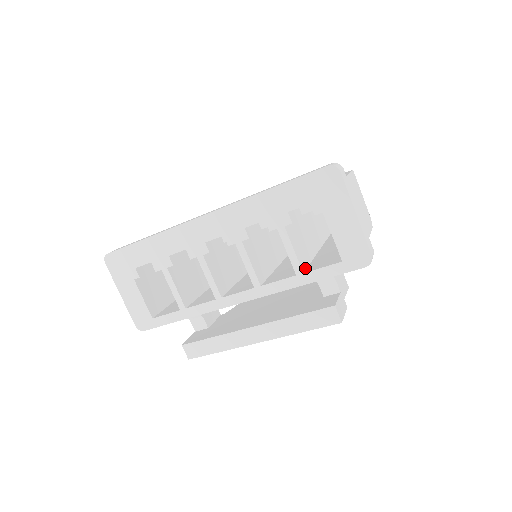
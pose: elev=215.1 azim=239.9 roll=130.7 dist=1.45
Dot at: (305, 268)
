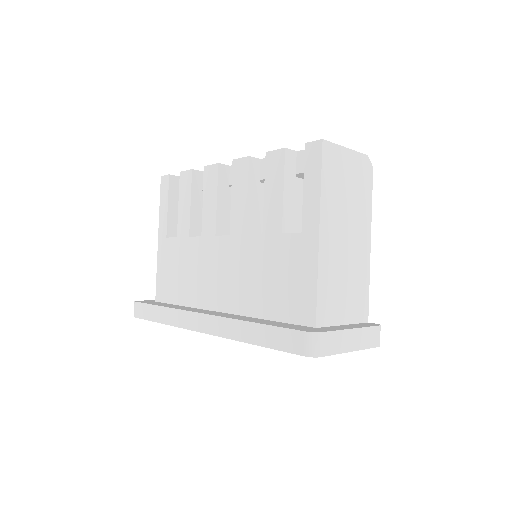
Dot at: occluded
